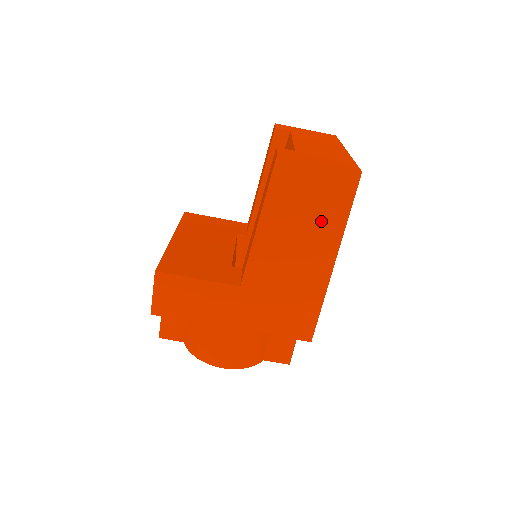
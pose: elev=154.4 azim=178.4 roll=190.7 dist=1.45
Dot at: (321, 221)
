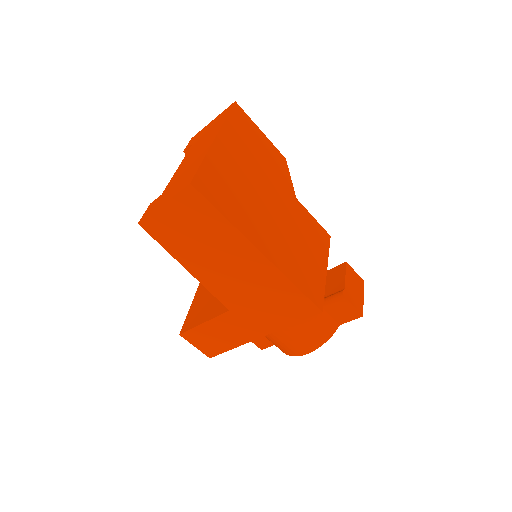
Dot at: (214, 235)
